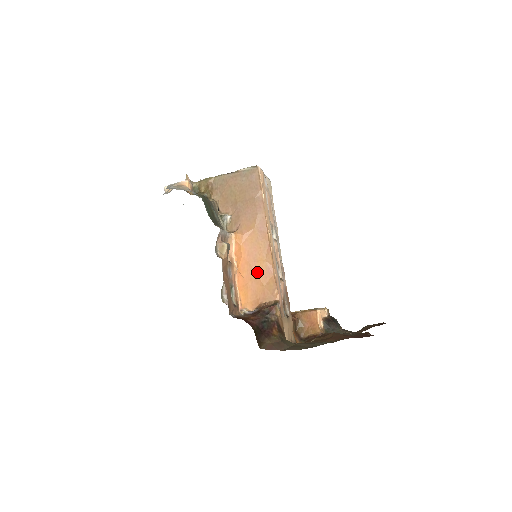
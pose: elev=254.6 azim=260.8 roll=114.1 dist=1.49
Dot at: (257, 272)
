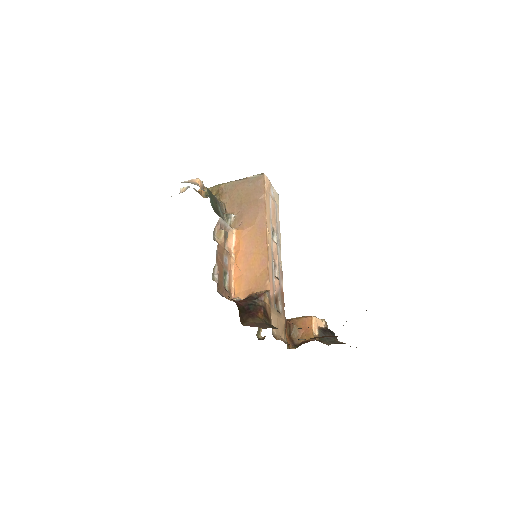
Dot at: (252, 264)
